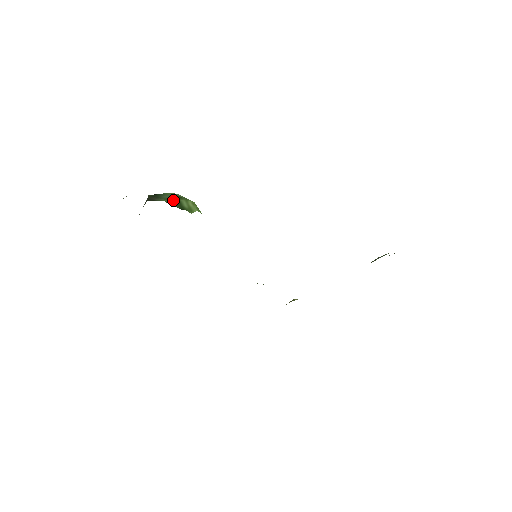
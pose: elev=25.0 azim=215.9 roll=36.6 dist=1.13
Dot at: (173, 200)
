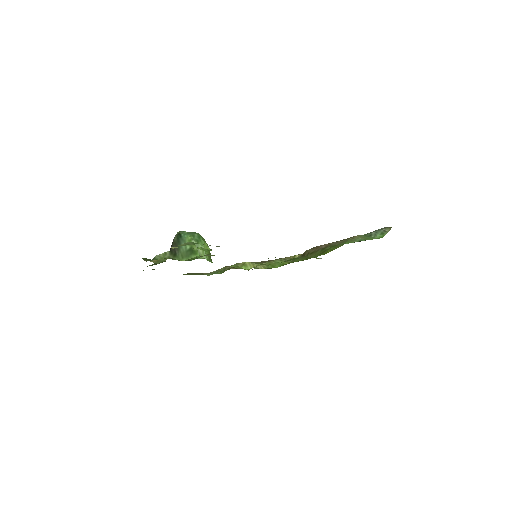
Dot at: (185, 260)
